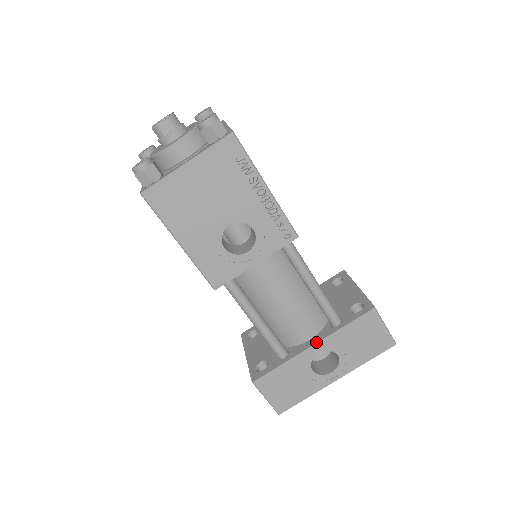
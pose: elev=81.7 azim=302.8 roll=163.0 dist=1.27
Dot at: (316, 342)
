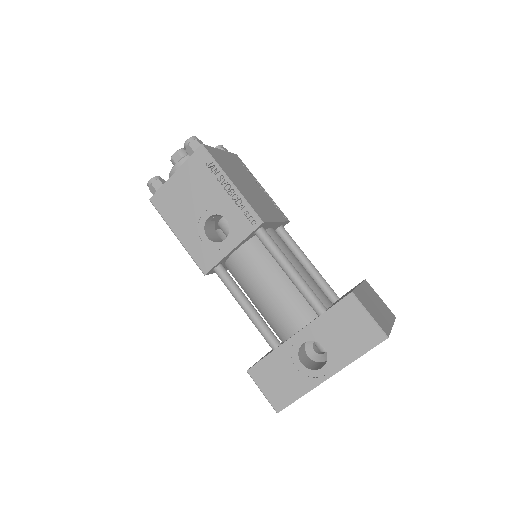
Dot at: occluded
